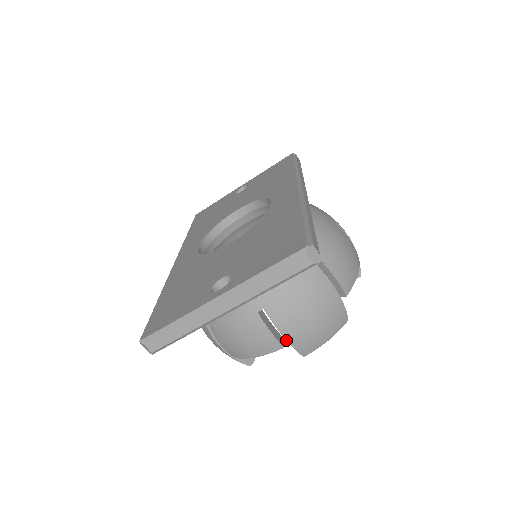
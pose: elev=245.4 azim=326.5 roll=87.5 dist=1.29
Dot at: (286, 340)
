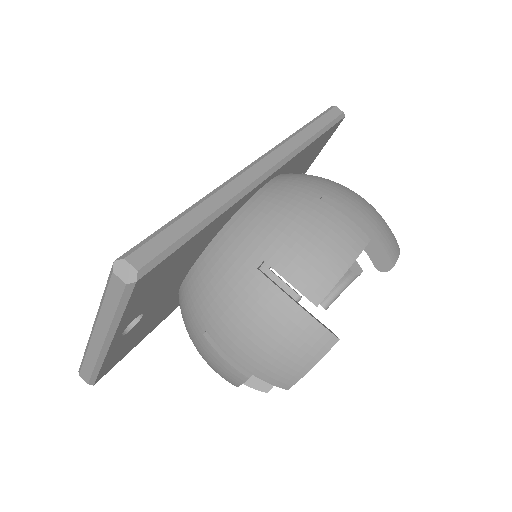
Dot at: (245, 369)
